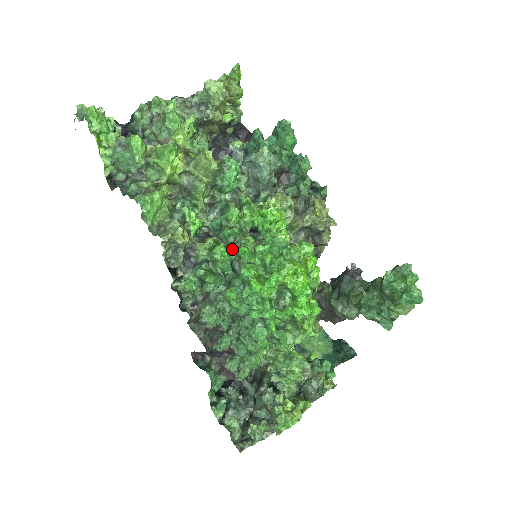
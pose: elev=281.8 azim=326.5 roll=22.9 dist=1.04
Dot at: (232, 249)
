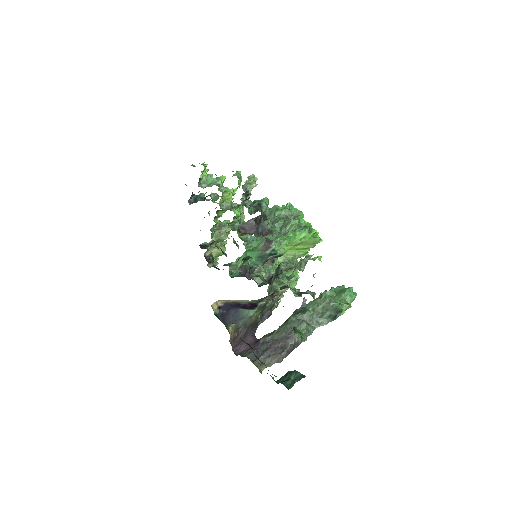
Dot at: occluded
